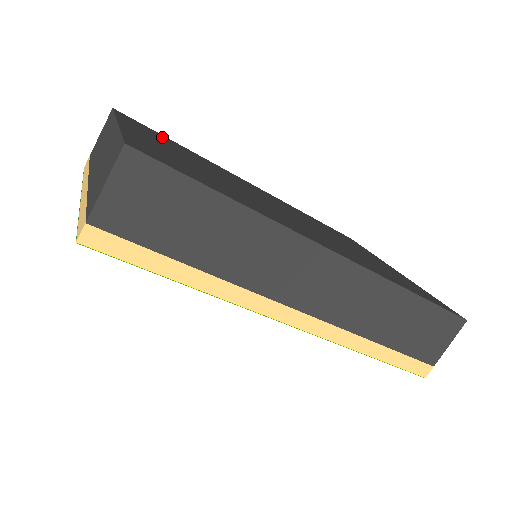
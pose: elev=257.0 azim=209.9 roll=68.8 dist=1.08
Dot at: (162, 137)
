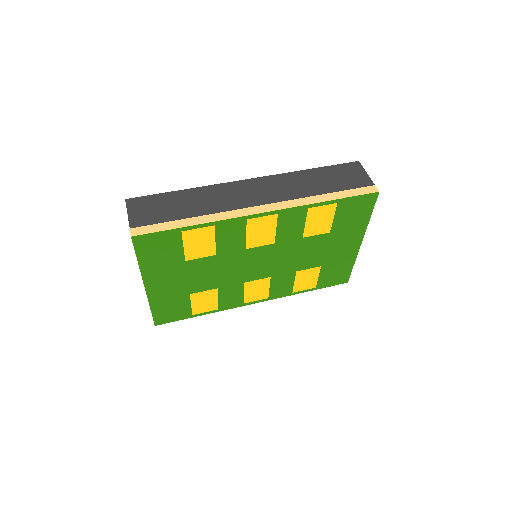
Dot at: occluded
